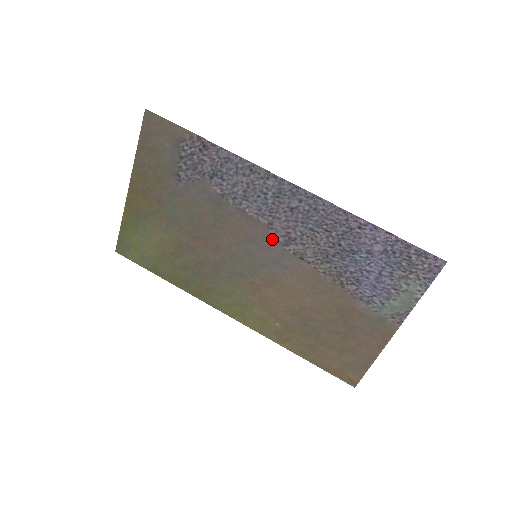
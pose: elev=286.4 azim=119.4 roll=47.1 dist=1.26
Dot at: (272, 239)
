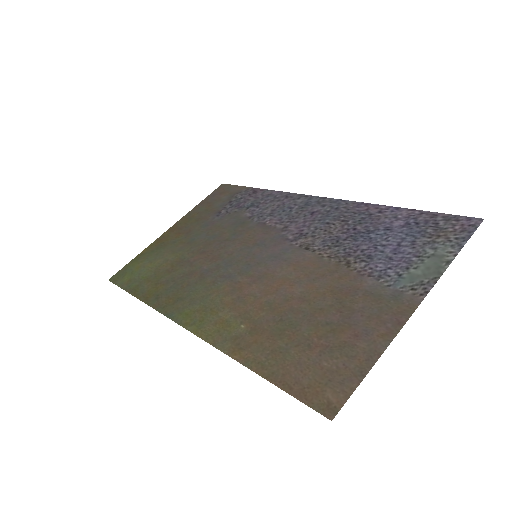
Dot at: (281, 239)
